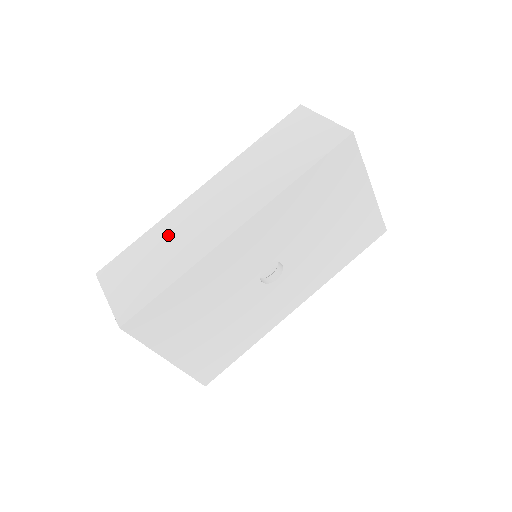
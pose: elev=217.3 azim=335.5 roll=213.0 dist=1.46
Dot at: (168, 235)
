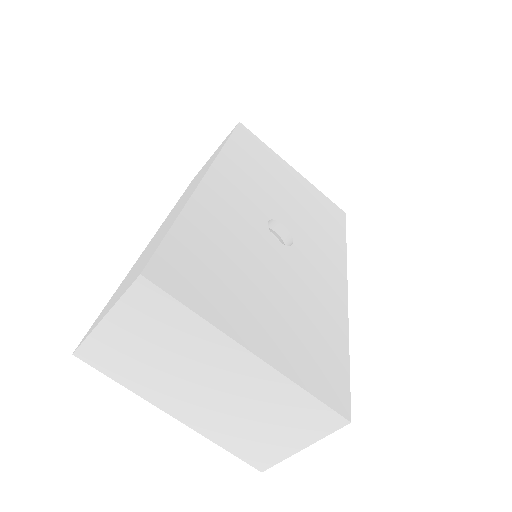
Dot at: (143, 255)
